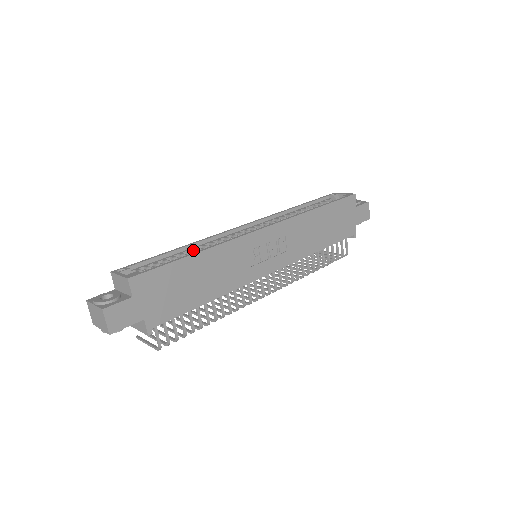
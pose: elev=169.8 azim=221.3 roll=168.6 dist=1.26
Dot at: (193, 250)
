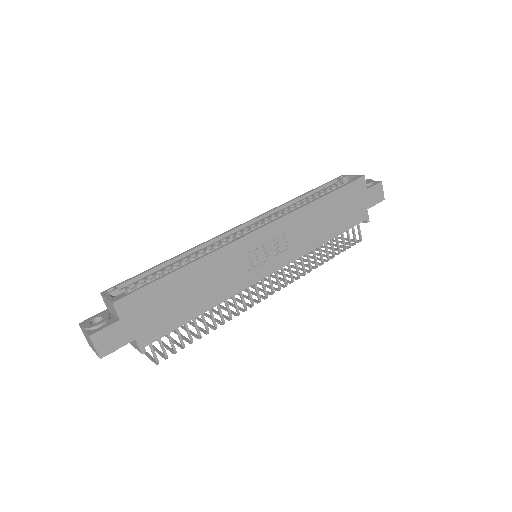
Dot at: (185, 259)
